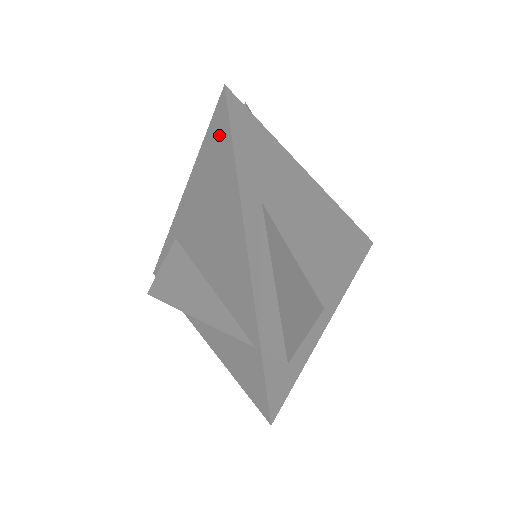
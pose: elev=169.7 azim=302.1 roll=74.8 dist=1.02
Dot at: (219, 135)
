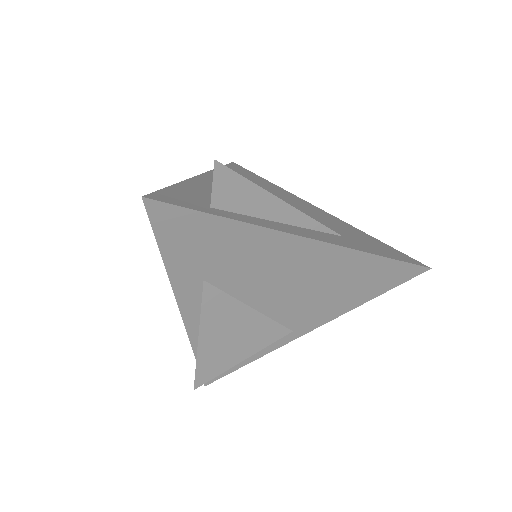
Dot at: occluded
